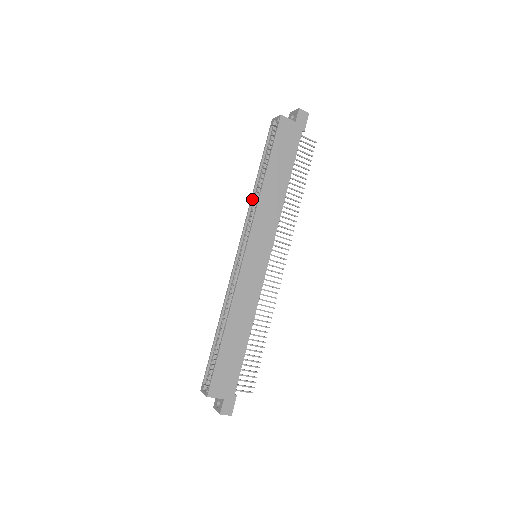
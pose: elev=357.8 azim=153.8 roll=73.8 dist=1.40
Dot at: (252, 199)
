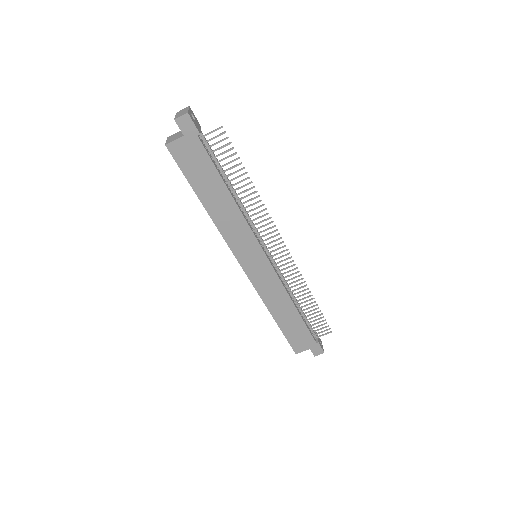
Dot at: occluded
